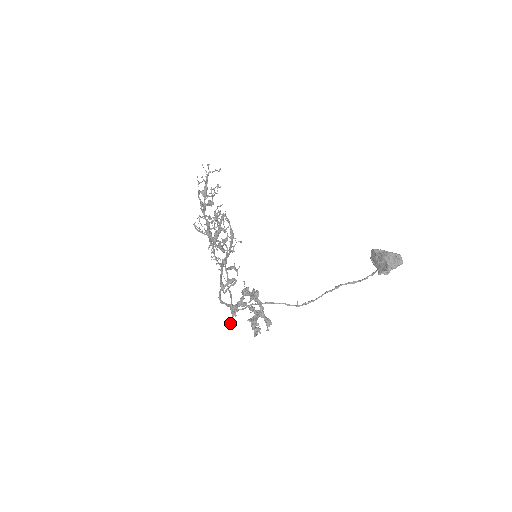
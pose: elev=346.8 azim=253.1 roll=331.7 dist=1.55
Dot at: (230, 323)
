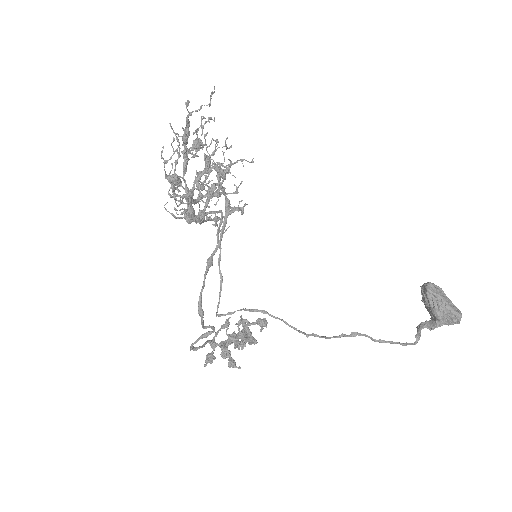
Dot at: (206, 365)
